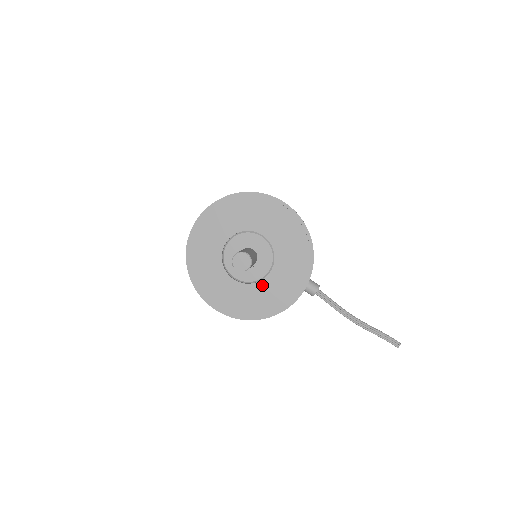
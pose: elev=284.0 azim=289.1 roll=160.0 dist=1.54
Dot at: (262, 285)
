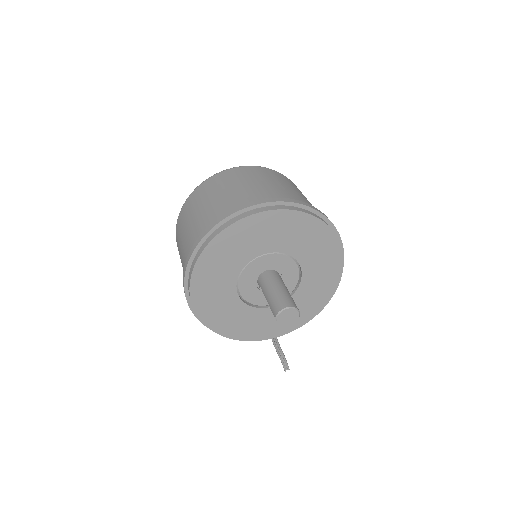
Dot at: (259, 312)
